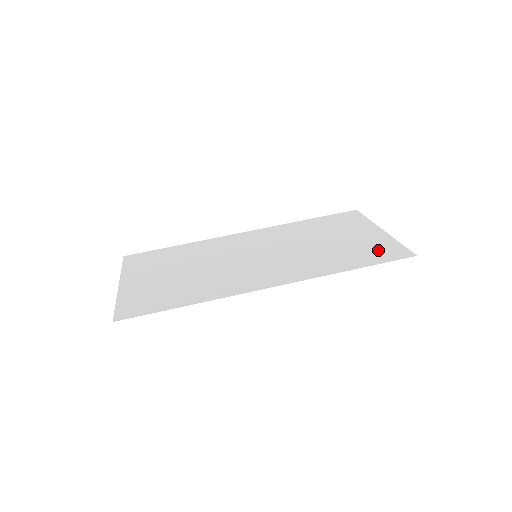
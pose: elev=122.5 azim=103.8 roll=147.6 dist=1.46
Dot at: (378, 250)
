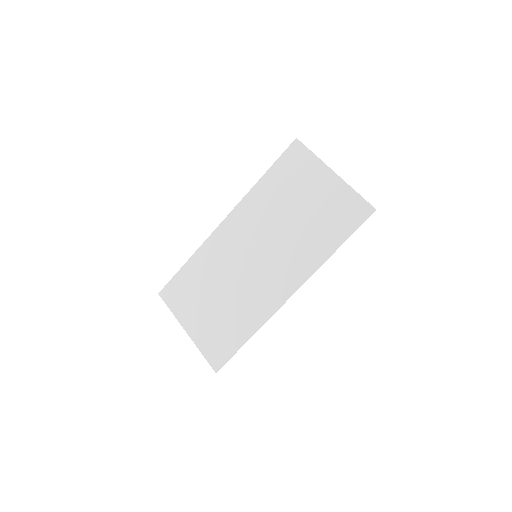
Dot at: (344, 212)
